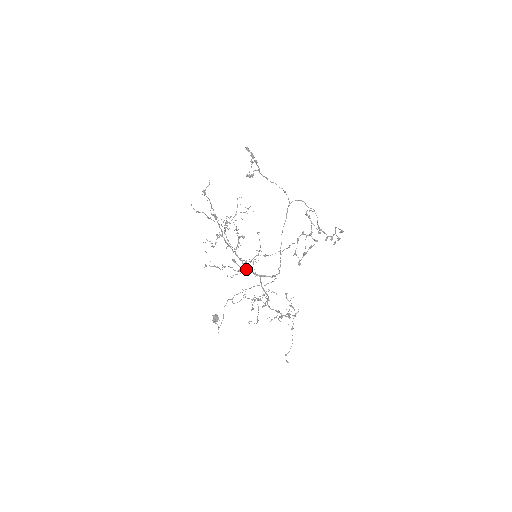
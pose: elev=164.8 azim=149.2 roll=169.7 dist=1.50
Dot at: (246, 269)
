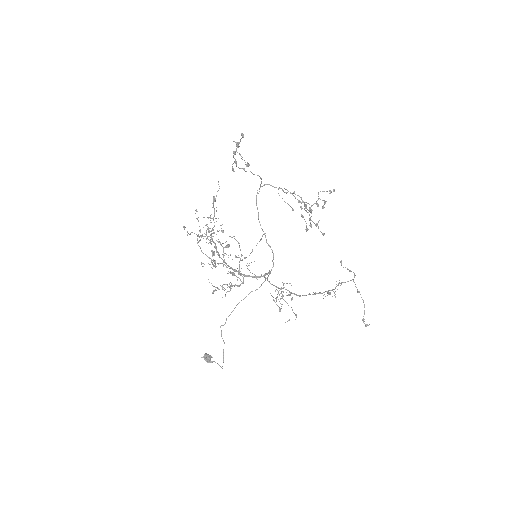
Dot at: (243, 278)
